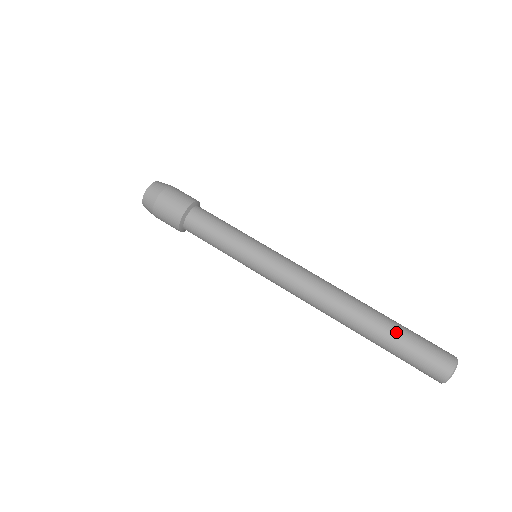
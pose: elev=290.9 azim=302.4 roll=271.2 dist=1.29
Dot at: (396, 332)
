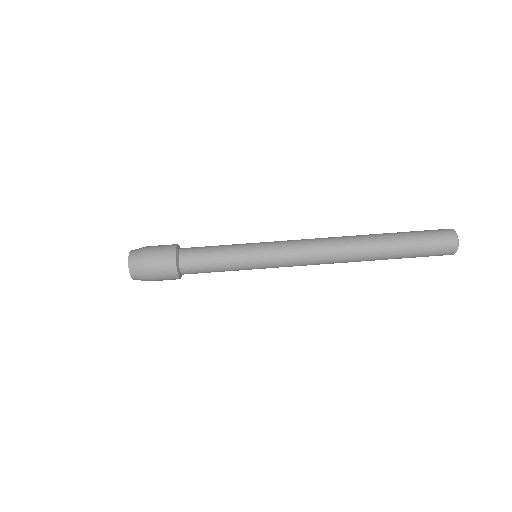
Dot at: (400, 236)
